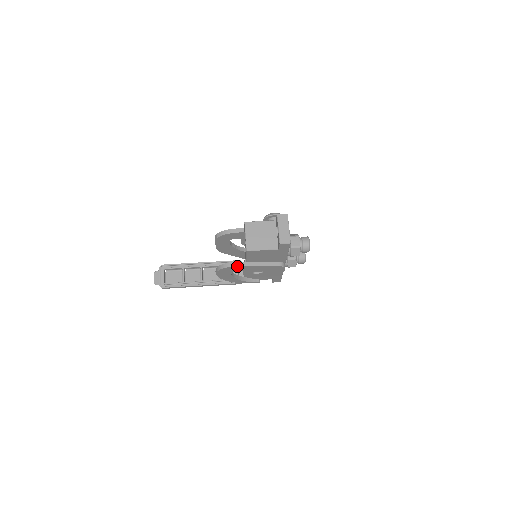
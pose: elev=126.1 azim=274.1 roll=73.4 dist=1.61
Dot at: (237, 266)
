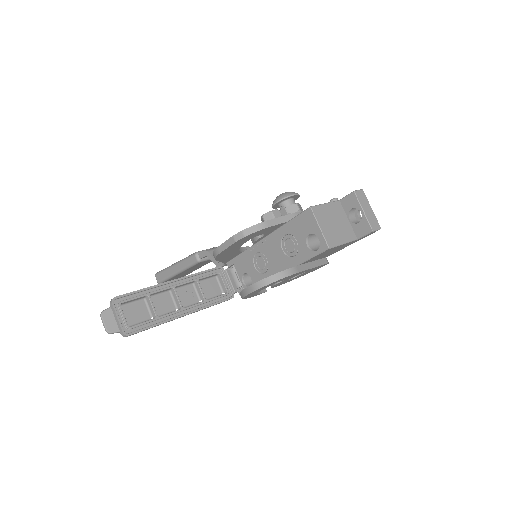
Dot at: (294, 274)
